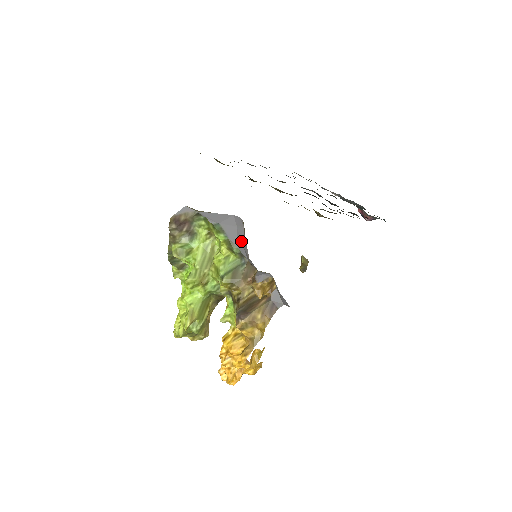
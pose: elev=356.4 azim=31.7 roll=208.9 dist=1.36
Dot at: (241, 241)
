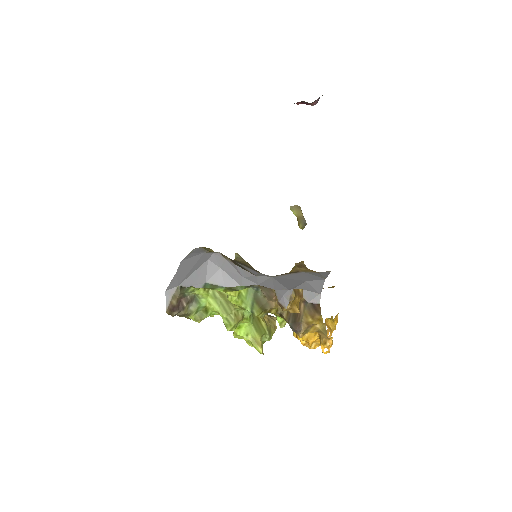
Dot at: (237, 275)
